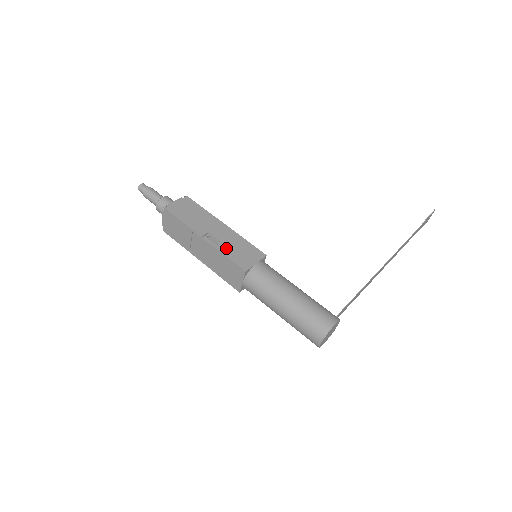
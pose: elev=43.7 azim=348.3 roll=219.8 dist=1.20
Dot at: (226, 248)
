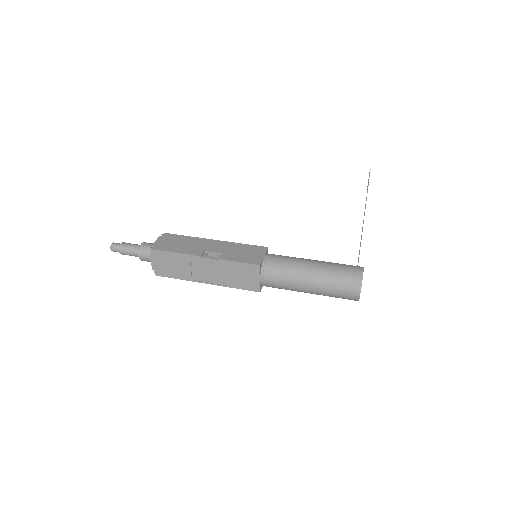
Dot at: (229, 256)
